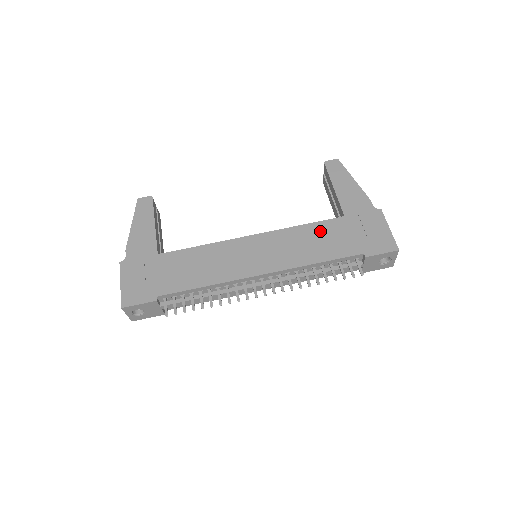
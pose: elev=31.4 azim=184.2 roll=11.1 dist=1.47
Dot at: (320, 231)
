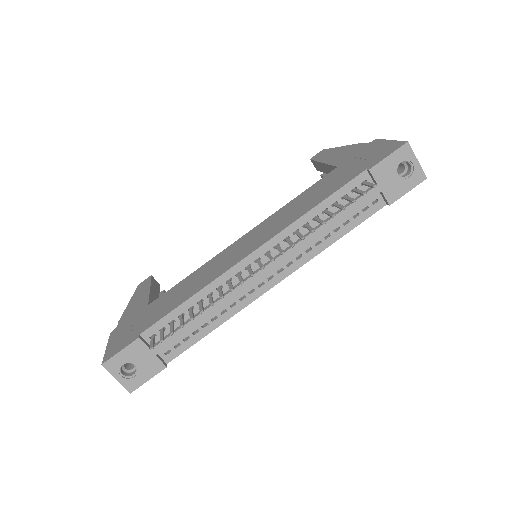
Dot at: (313, 190)
